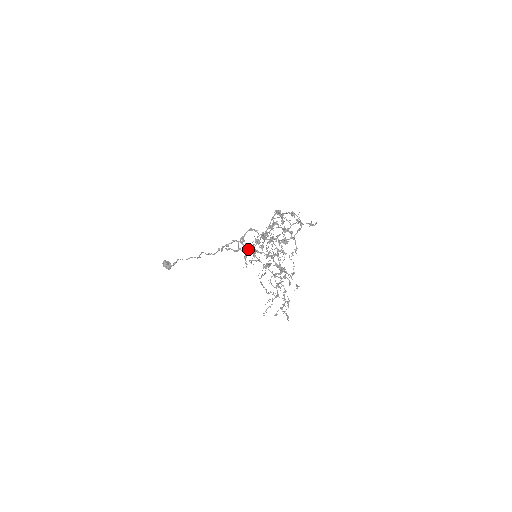
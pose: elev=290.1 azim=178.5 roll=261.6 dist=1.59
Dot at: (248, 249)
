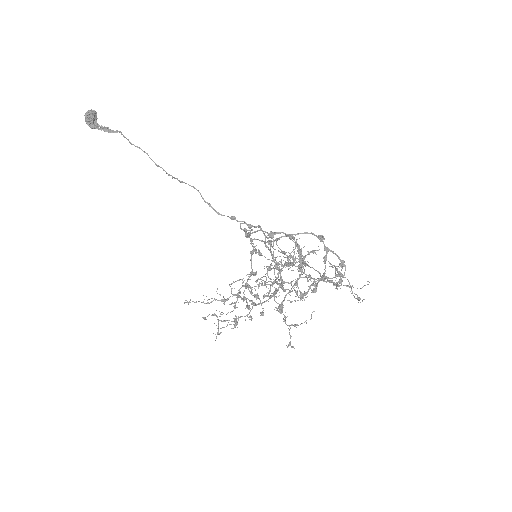
Dot at: (282, 265)
